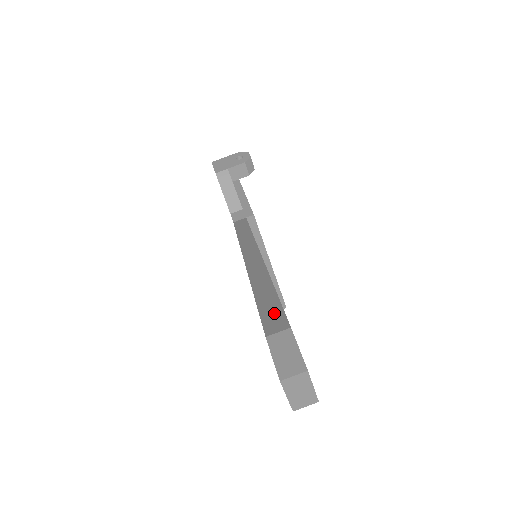
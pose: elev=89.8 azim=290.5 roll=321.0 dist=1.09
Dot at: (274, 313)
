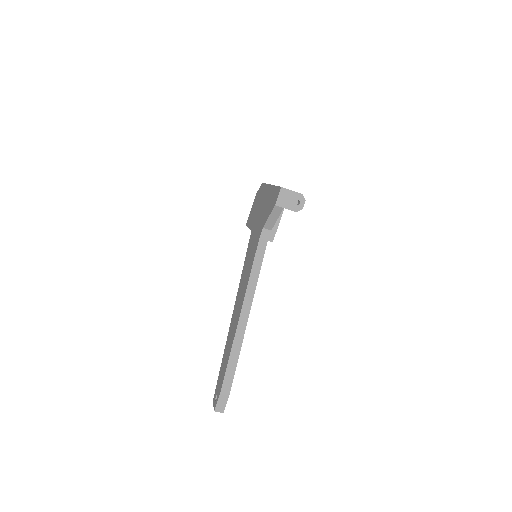
Dot at: (229, 381)
